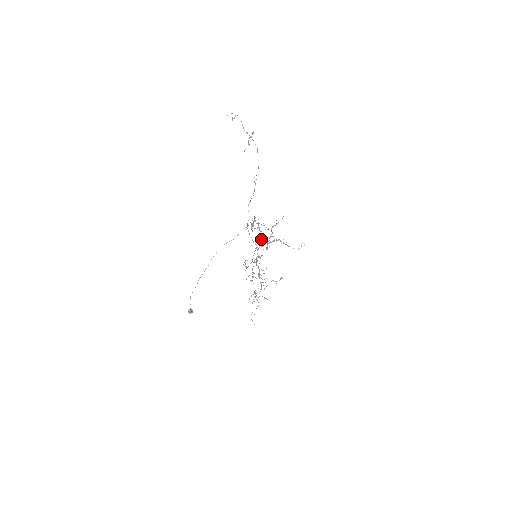
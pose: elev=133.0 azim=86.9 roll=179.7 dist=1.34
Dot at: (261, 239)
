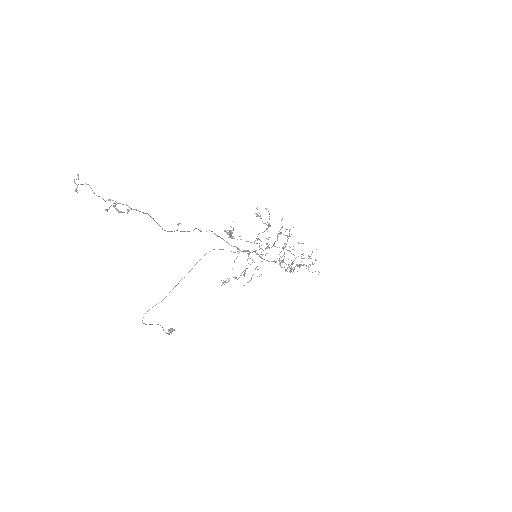
Dot at: (257, 238)
